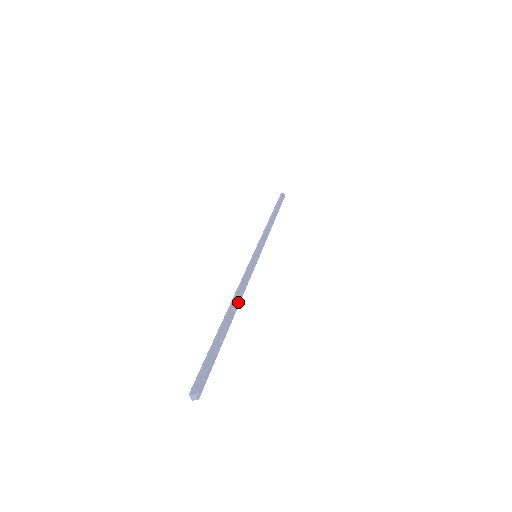
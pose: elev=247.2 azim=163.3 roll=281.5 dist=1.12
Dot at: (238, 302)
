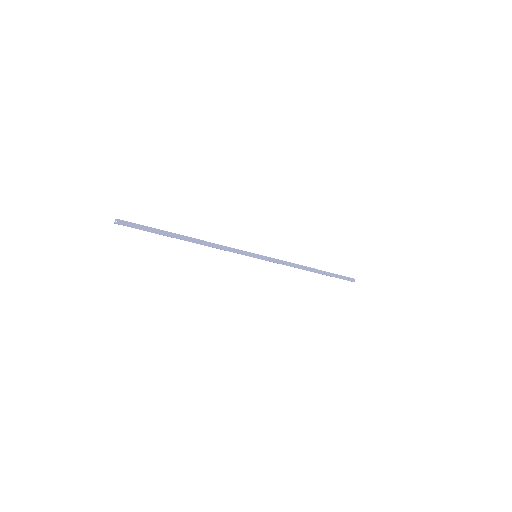
Dot at: (201, 243)
